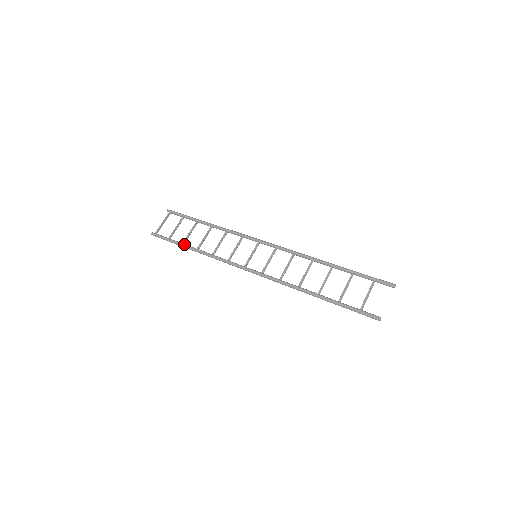
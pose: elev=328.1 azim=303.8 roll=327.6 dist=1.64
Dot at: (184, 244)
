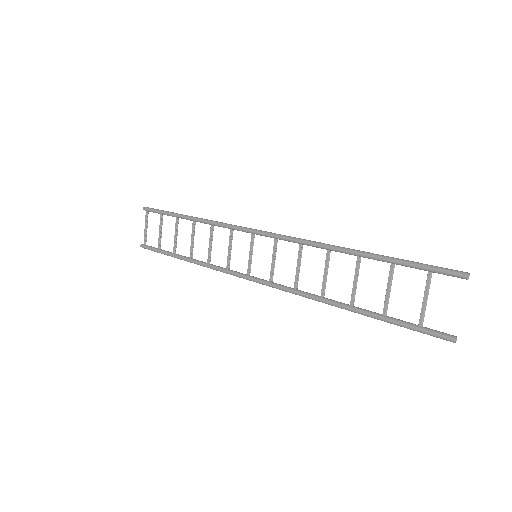
Dot at: (175, 255)
